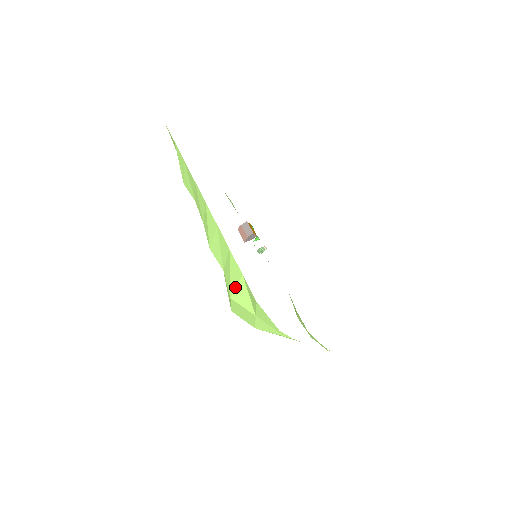
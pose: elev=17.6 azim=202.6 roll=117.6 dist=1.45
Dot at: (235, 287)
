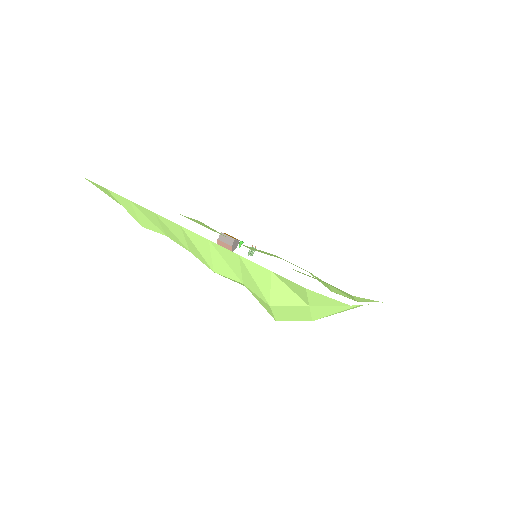
Dot at: (269, 291)
